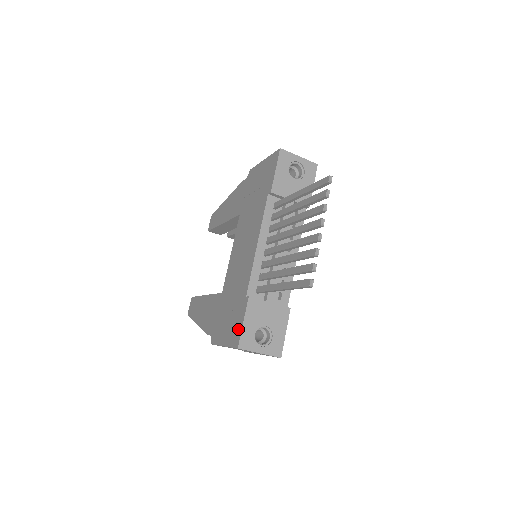
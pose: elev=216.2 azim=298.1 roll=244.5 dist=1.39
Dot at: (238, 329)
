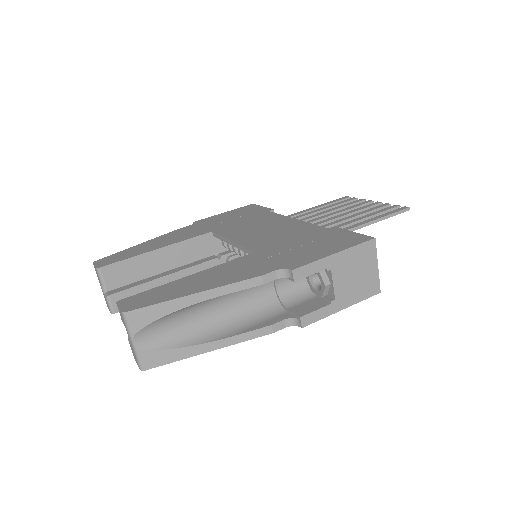
Dot at: (352, 236)
